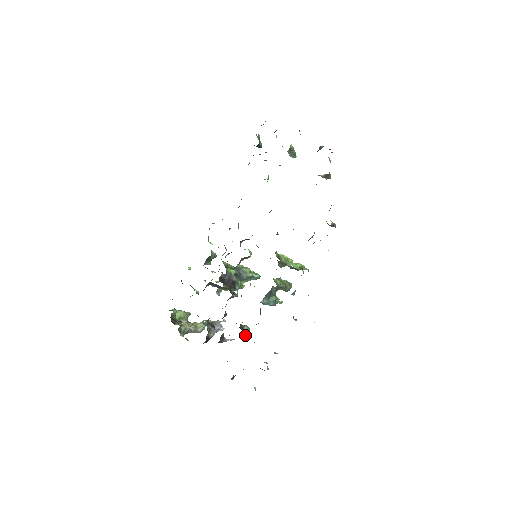
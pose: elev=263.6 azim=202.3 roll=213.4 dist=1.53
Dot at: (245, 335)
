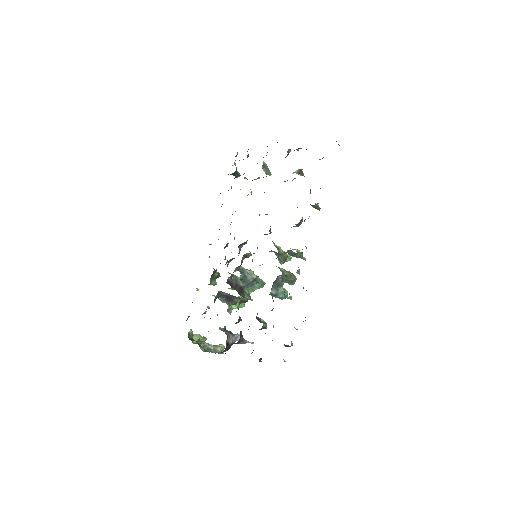
Dot at: (263, 324)
